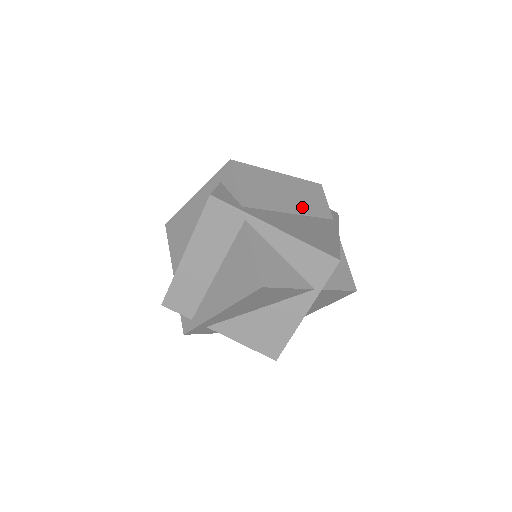
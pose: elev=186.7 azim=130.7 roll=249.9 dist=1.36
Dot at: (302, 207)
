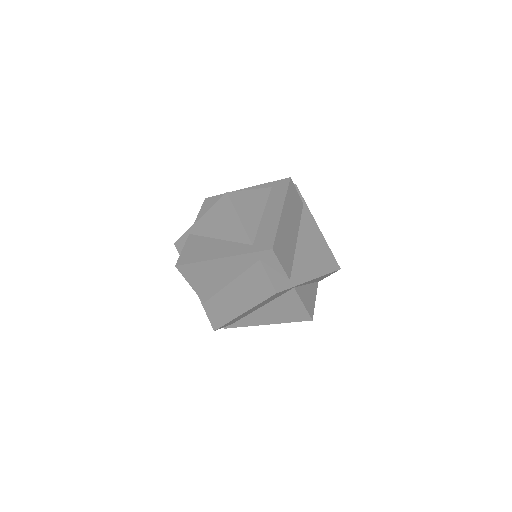
Dot at: (296, 223)
